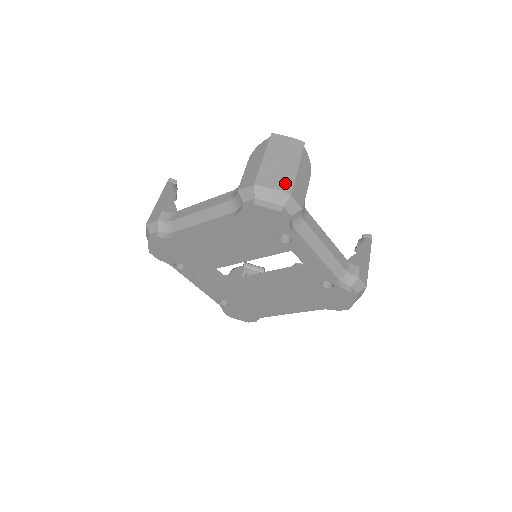
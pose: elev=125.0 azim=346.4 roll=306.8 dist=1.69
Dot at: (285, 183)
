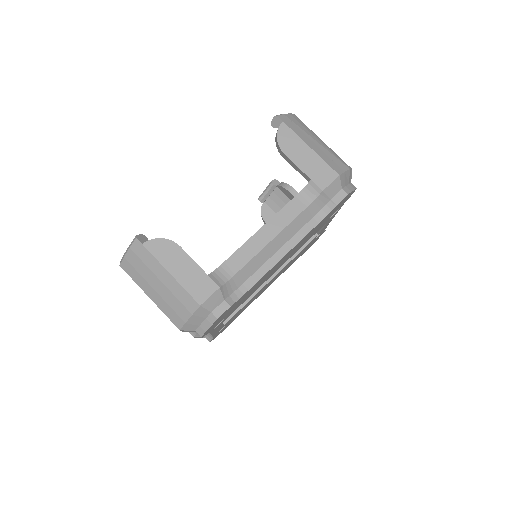
Dot at: (342, 160)
